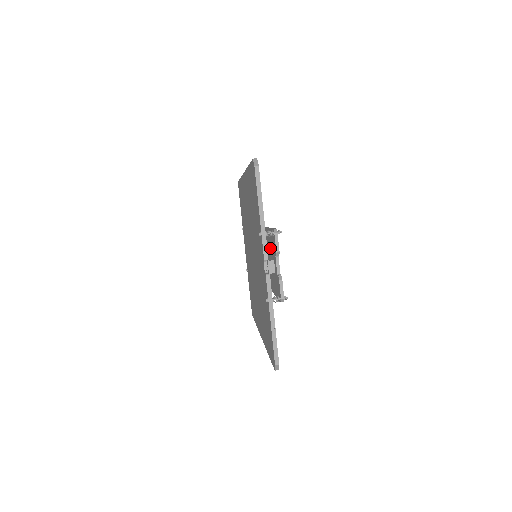
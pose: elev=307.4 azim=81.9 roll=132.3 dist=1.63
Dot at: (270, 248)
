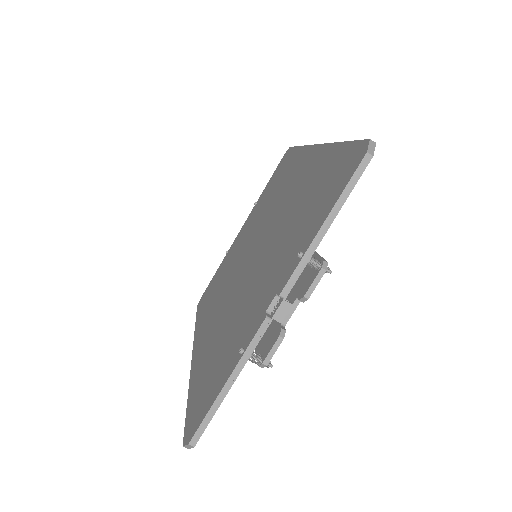
Dot at: occluded
